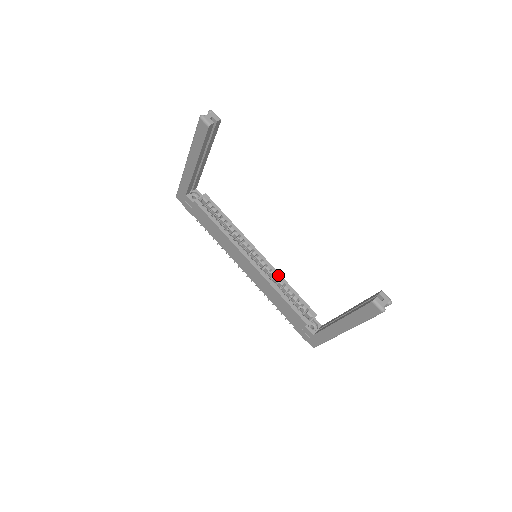
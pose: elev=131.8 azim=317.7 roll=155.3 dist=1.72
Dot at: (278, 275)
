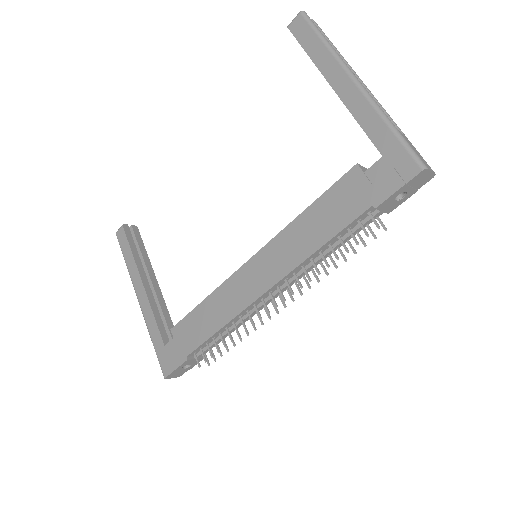
Dot at: occluded
